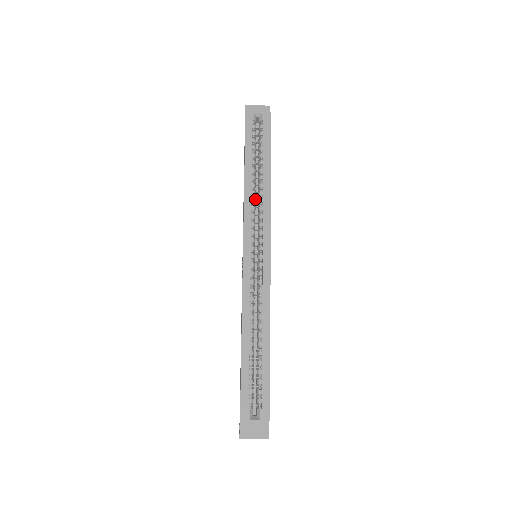
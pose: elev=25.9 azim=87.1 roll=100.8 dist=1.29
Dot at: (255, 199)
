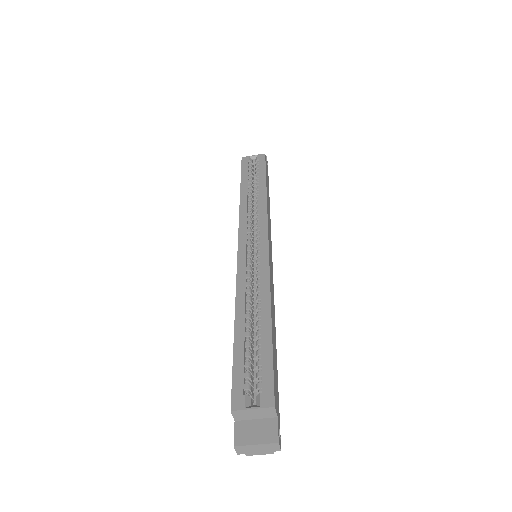
Dot at: (253, 213)
